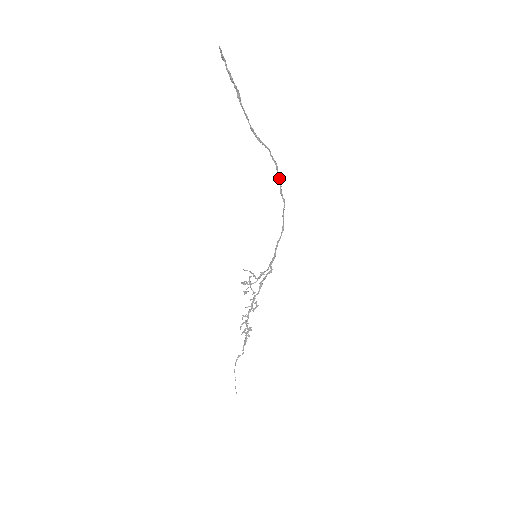
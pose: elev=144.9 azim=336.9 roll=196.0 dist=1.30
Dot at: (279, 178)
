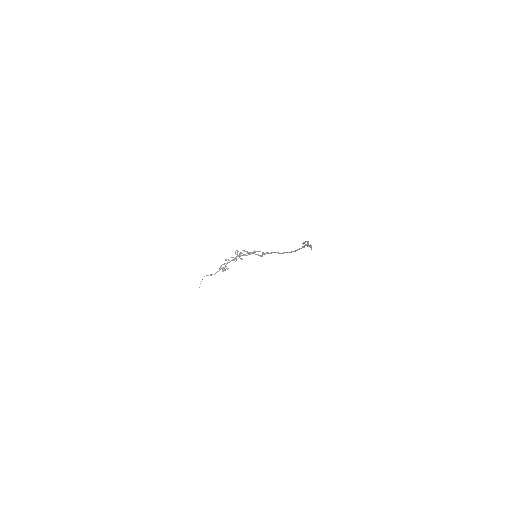
Dot at: (303, 247)
